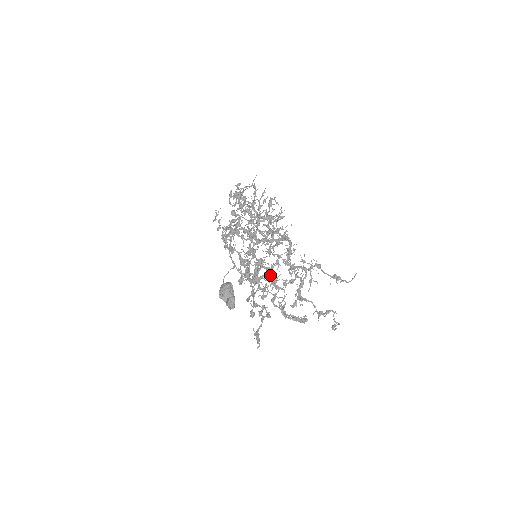
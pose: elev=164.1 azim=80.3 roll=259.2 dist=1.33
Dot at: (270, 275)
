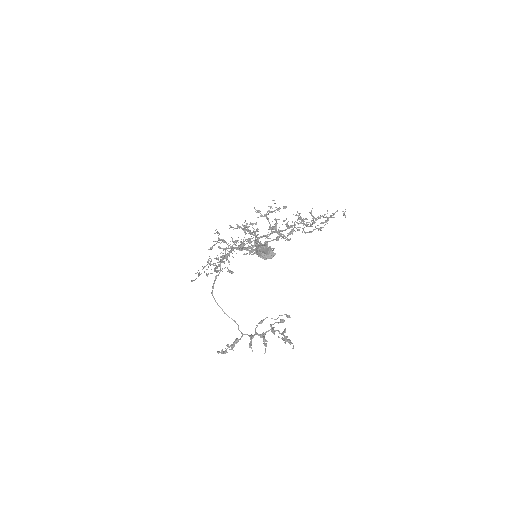
Dot at: occluded
